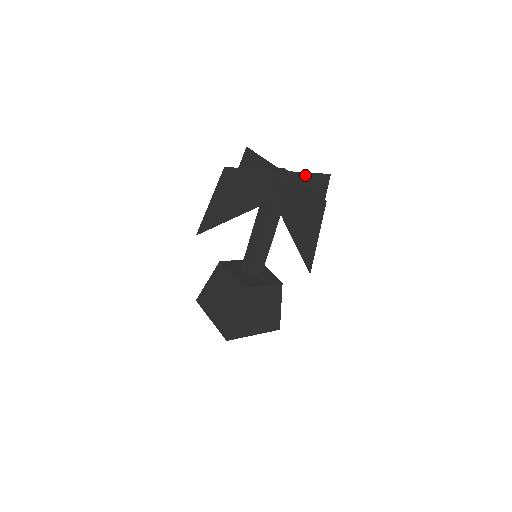
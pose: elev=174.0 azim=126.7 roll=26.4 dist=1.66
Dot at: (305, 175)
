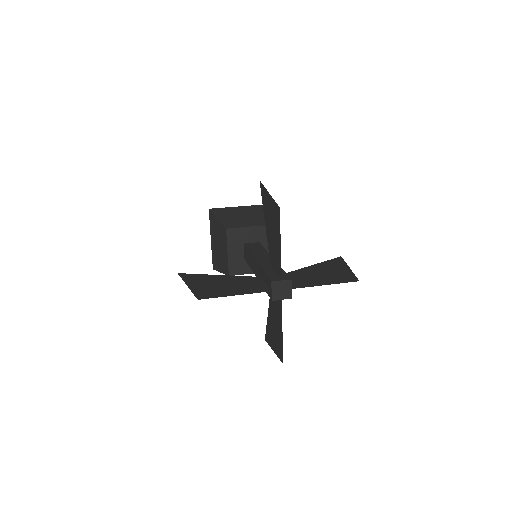
Dot at: (318, 284)
